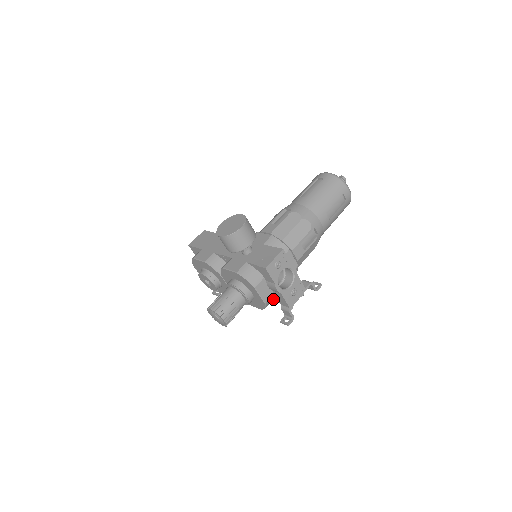
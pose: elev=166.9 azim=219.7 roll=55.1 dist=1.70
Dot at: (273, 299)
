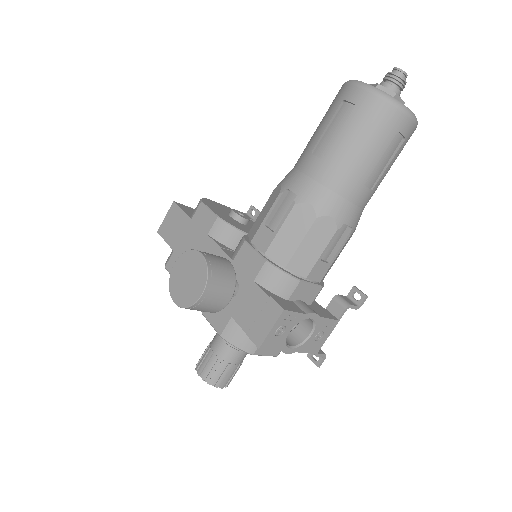
Dot at: occluded
